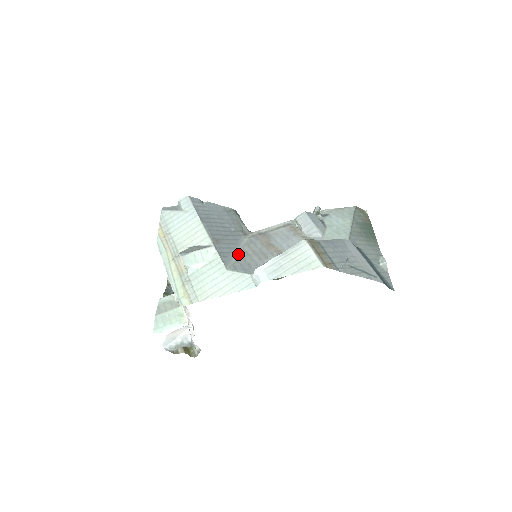
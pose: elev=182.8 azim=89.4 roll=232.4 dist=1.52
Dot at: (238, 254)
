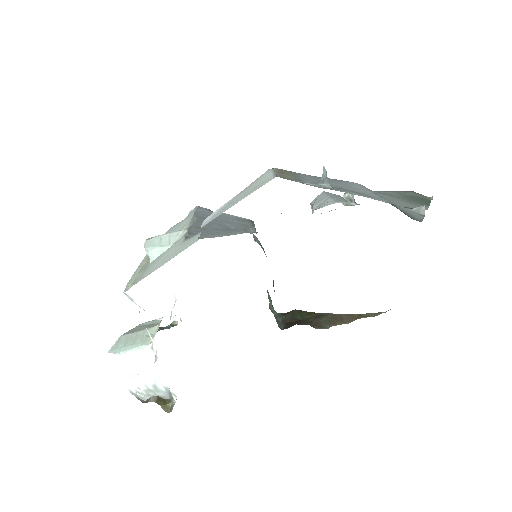
Dot at: (216, 236)
